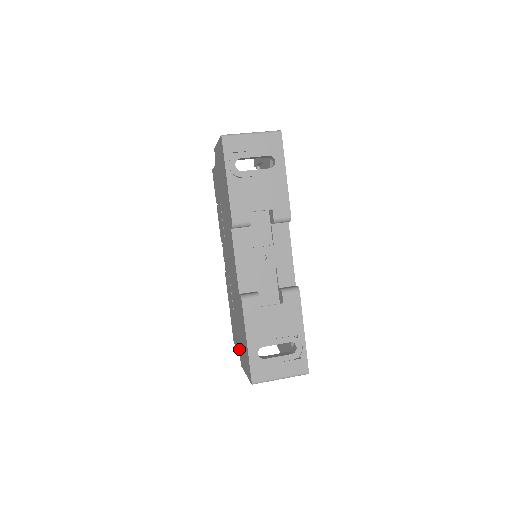
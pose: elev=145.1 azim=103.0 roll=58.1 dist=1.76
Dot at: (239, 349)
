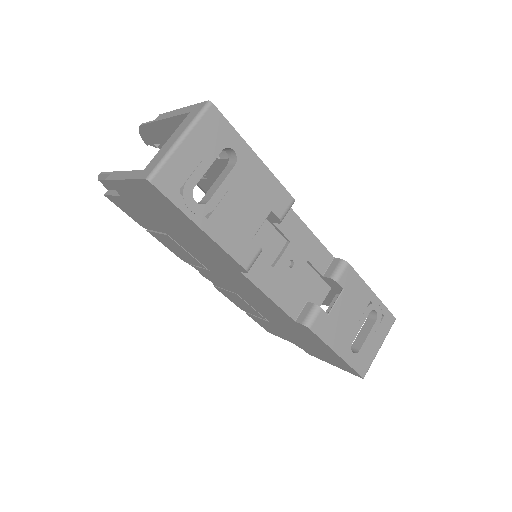
Dot at: (299, 345)
